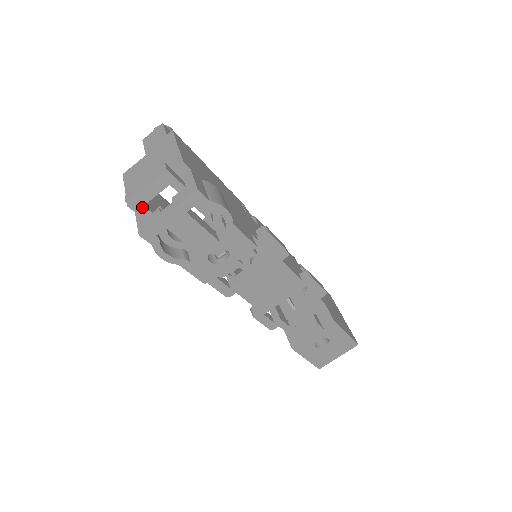
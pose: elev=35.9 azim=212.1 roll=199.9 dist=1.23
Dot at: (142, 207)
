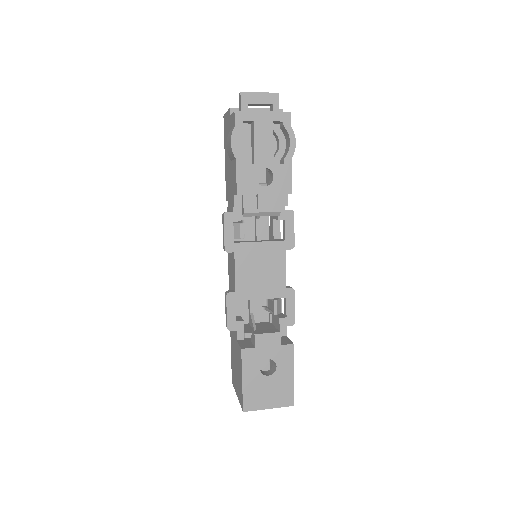
Dot at: (246, 104)
